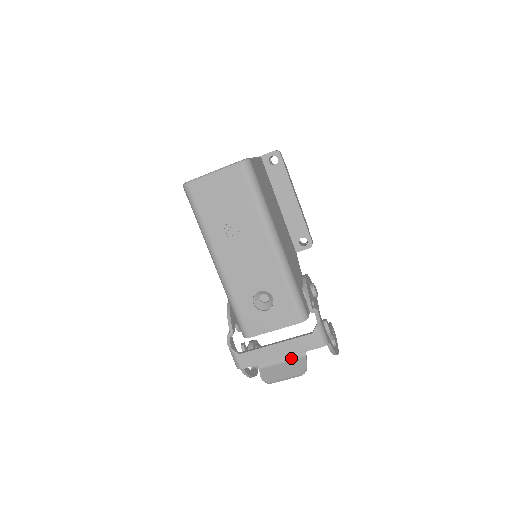
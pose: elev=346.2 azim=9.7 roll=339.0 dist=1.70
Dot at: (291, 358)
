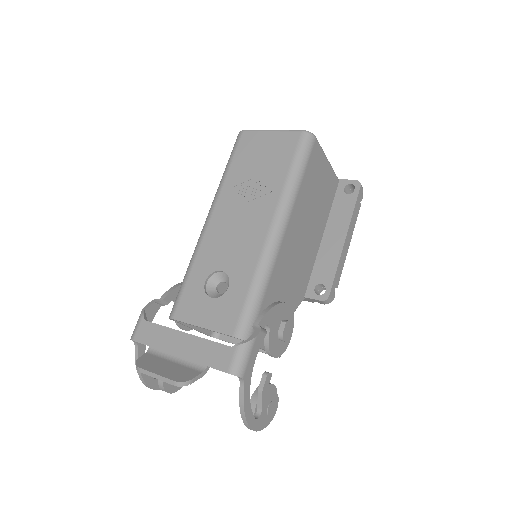
Dot at: (187, 363)
